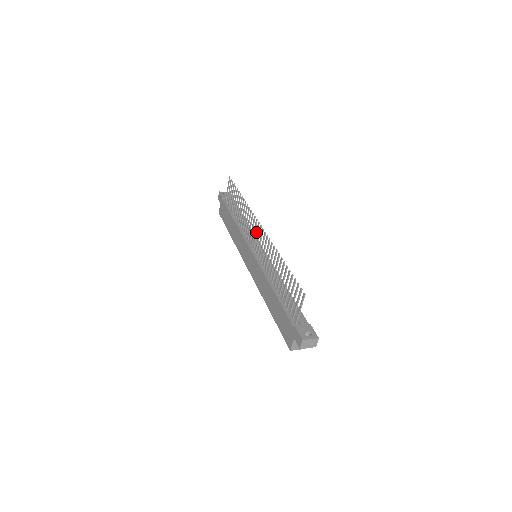
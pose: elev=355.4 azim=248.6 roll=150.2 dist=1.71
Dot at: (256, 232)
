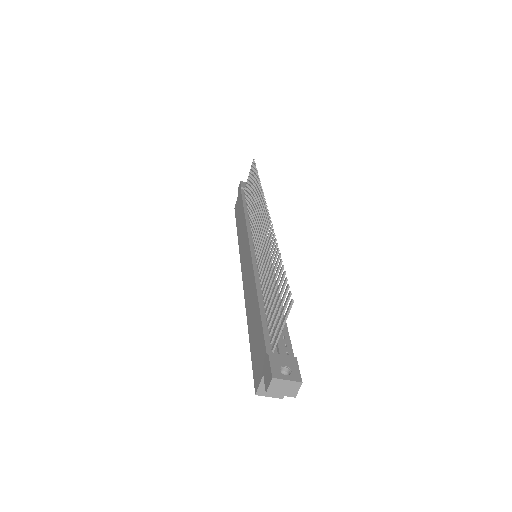
Dot at: (261, 220)
